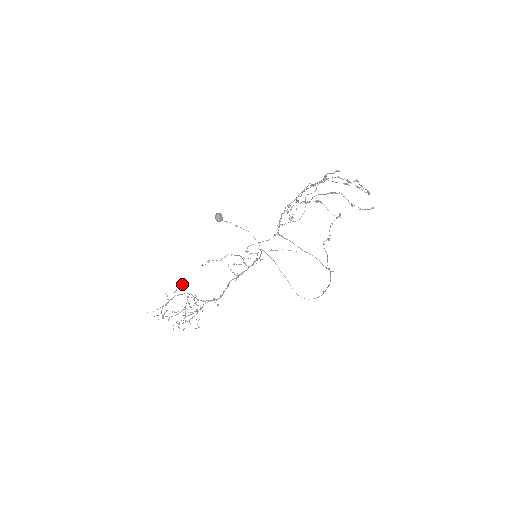
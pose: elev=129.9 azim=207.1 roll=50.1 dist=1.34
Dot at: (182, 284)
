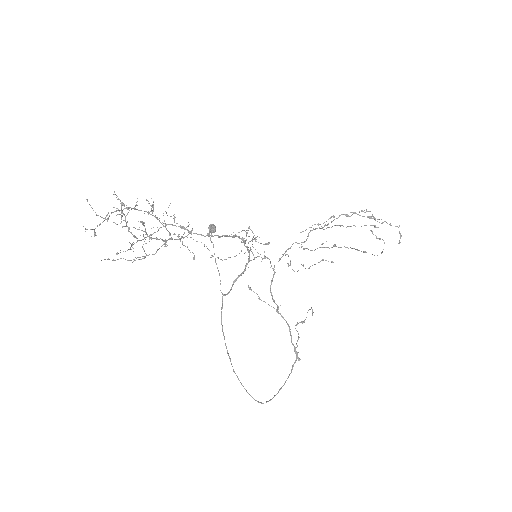
Dot at: occluded
